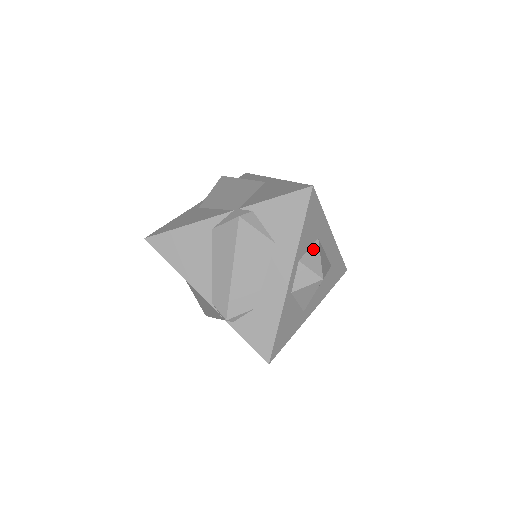
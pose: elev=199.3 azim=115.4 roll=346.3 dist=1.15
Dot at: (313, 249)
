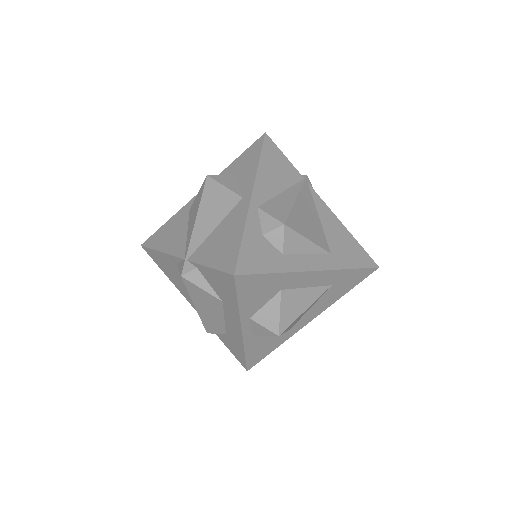
Dot at: (271, 304)
